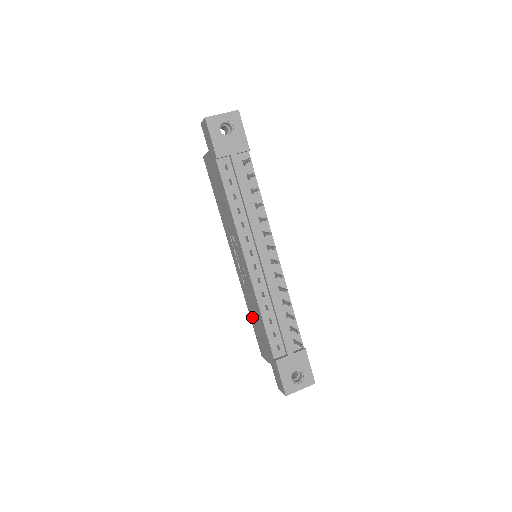
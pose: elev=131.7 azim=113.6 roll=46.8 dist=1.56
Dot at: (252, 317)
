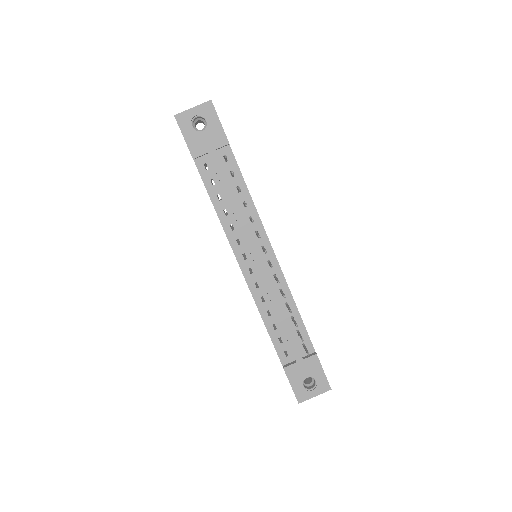
Dot at: occluded
